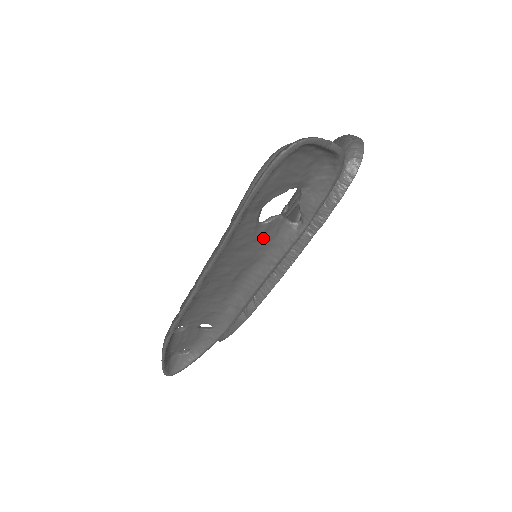
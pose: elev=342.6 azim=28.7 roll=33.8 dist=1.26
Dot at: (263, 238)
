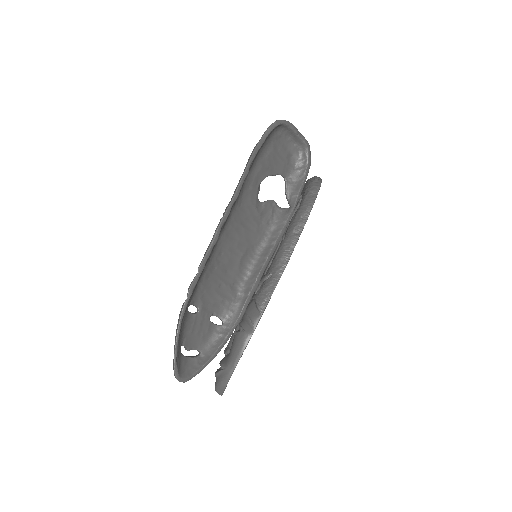
Dot at: (262, 218)
